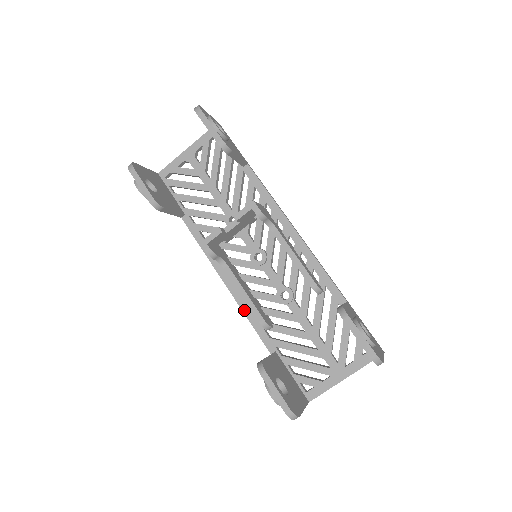
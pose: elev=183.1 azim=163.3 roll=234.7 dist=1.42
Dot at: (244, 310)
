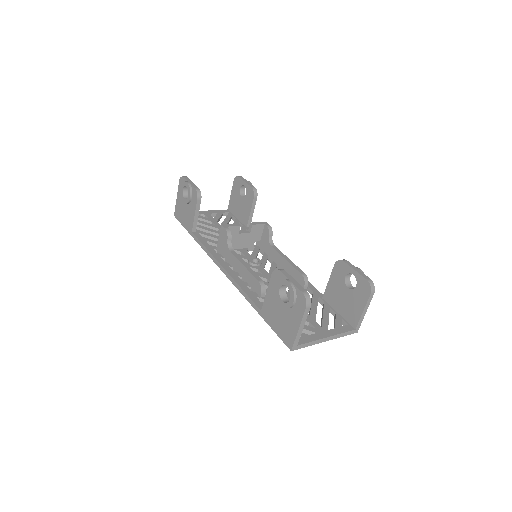
Dot at: (238, 283)
